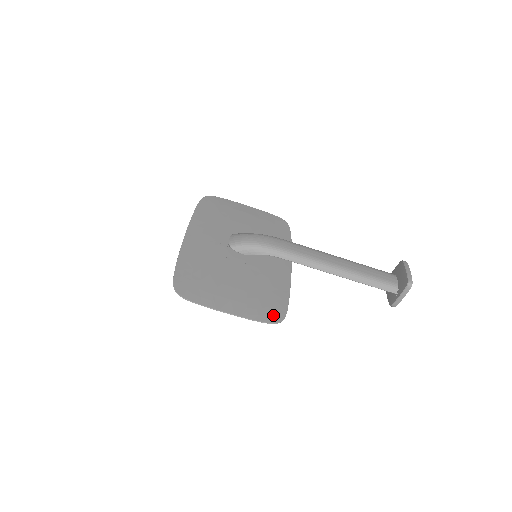
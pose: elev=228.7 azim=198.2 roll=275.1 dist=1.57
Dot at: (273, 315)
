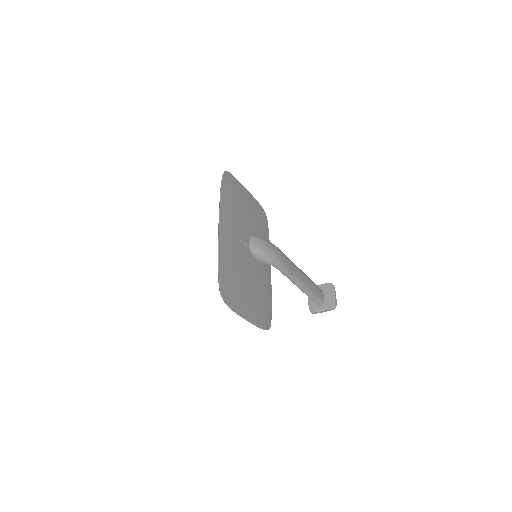
Dot at: (267, 322)
